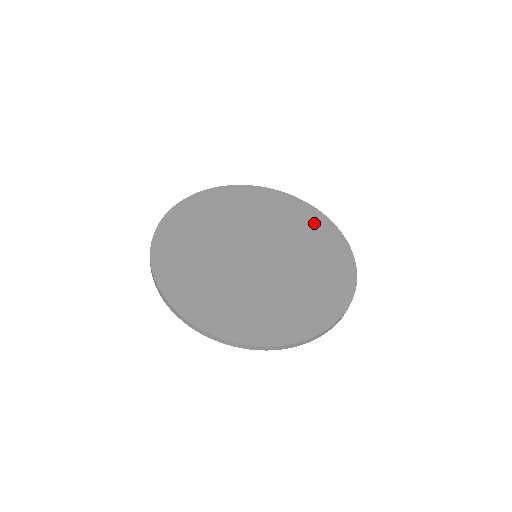
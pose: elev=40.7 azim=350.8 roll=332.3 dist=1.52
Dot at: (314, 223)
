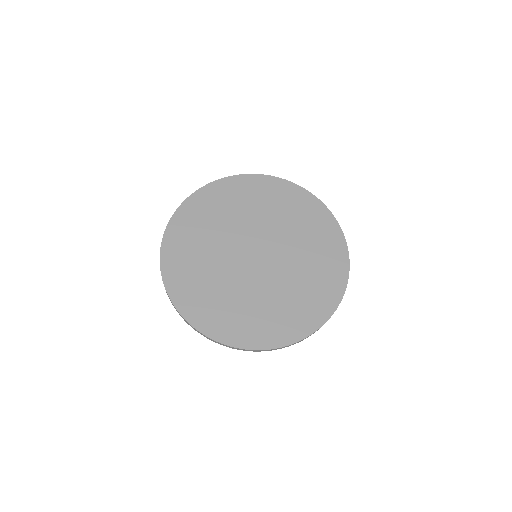
Dot at: (275, 192)
